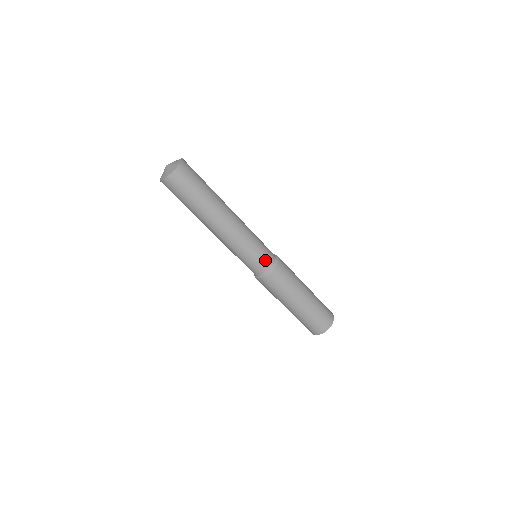
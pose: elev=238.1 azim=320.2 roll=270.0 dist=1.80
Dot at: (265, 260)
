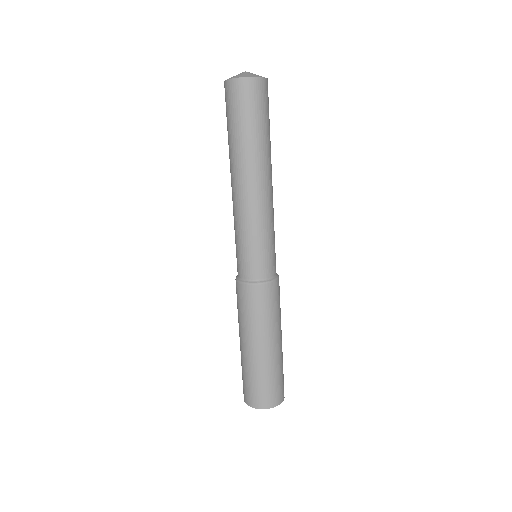
Dot at: (270, 264)
